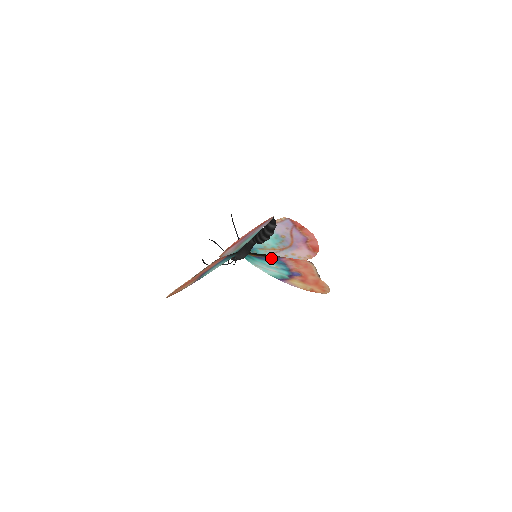
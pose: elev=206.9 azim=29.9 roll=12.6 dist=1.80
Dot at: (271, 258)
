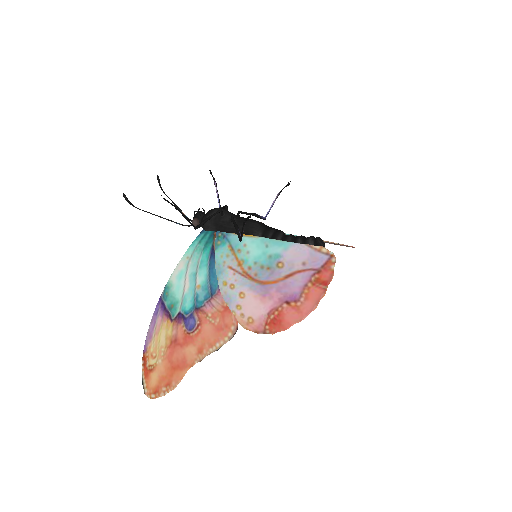
Dot at: occluded
